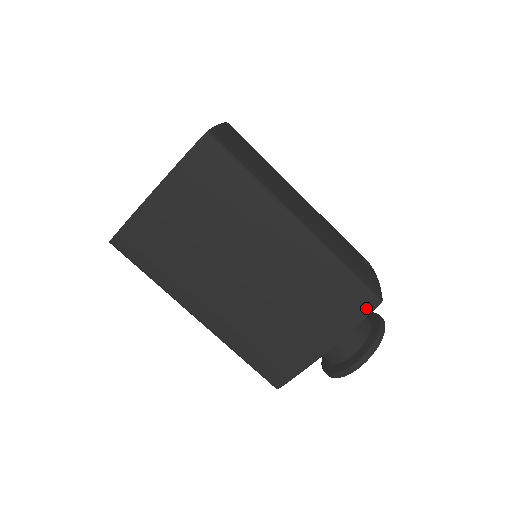
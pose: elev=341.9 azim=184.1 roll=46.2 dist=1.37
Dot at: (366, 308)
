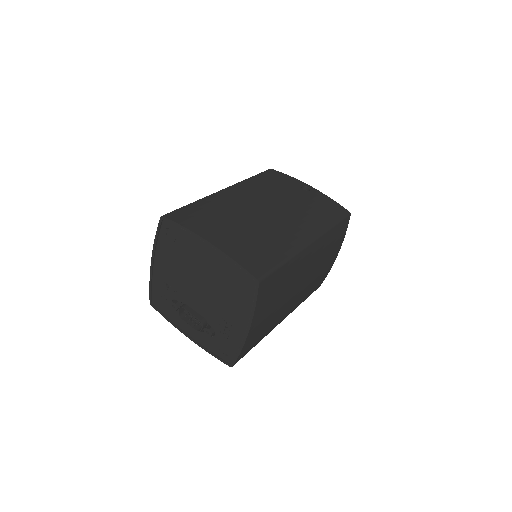
Dot at: (347, 224)
